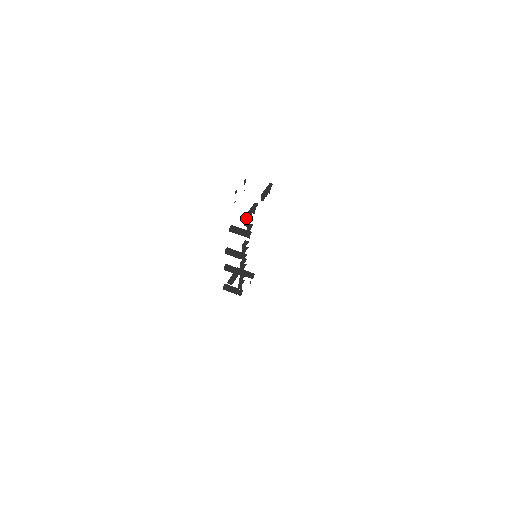
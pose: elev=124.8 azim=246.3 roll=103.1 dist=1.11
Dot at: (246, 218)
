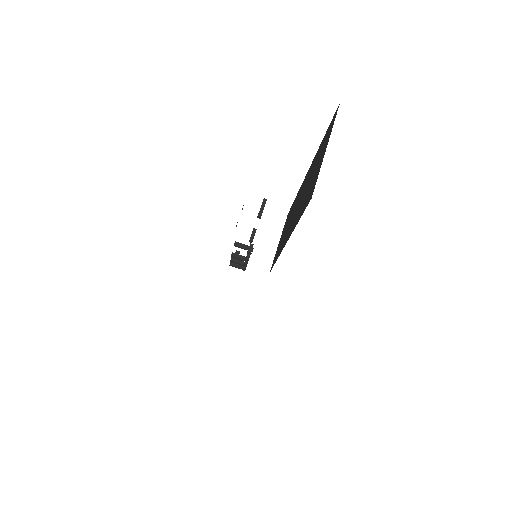
Dot at: (248, 250)
